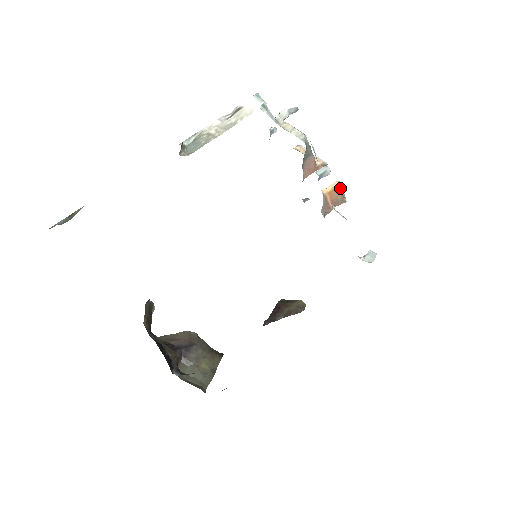
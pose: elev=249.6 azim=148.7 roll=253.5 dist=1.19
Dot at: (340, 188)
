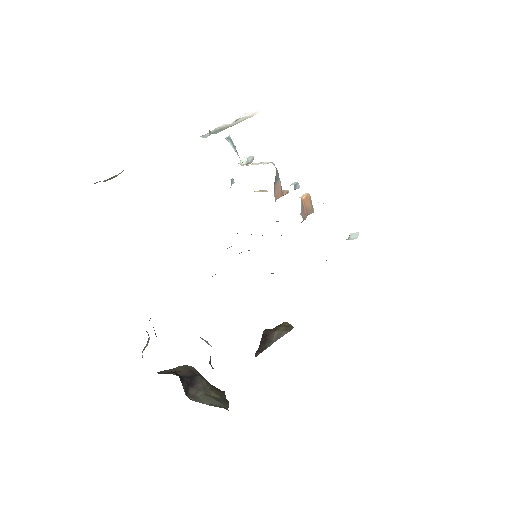
Dot at: (310, 198)
